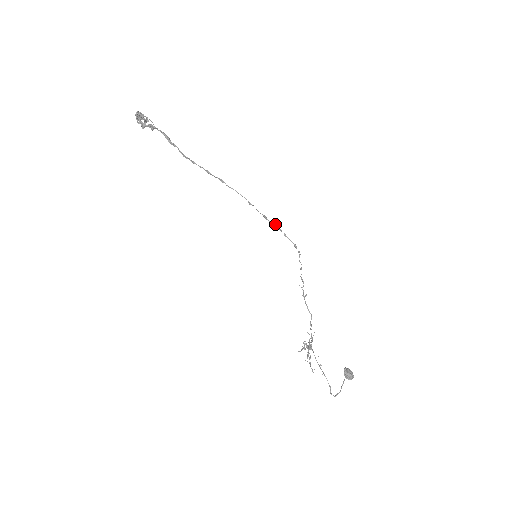
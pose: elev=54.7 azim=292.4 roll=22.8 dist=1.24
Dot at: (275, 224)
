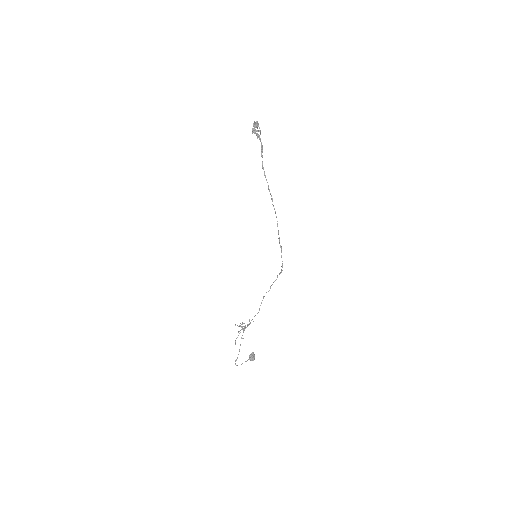
Dot at: (281, 246)
